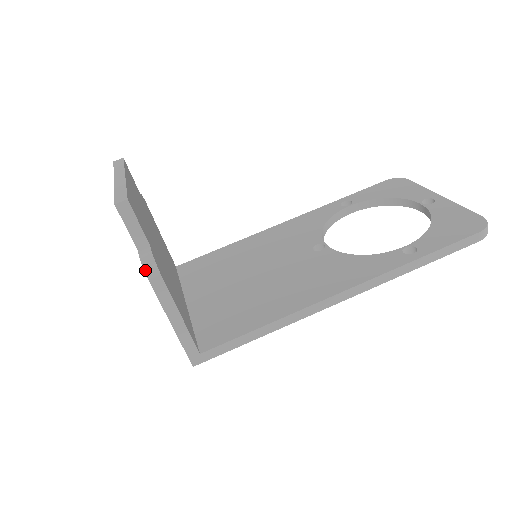
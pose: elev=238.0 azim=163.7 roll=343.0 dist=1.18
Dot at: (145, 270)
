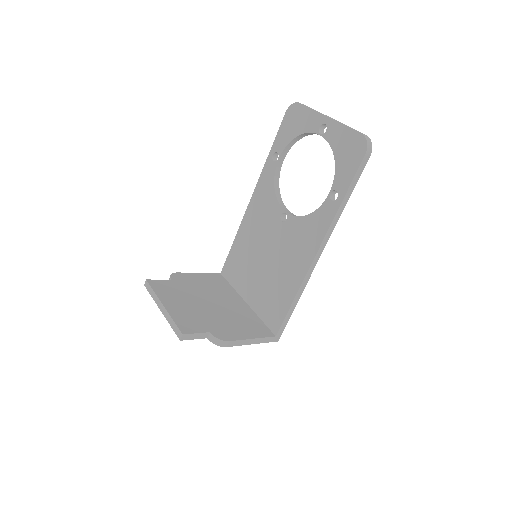
Dot at: occluded
